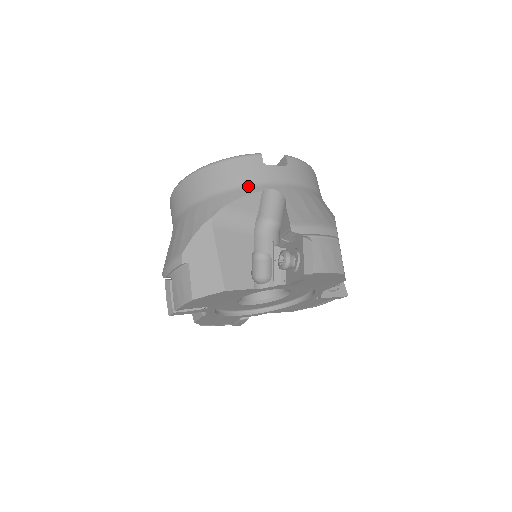
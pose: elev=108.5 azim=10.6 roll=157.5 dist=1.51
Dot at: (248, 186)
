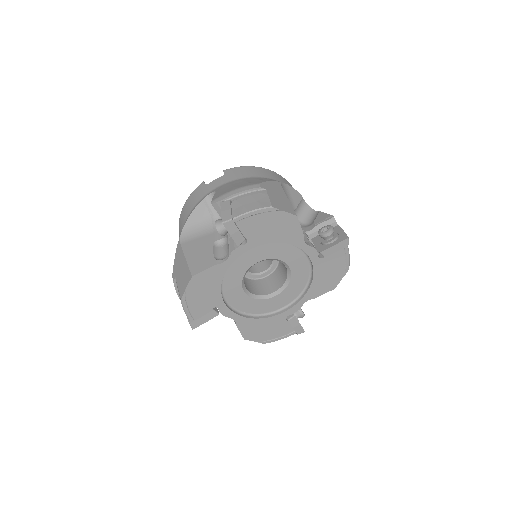
Dot at: (196, 204)
